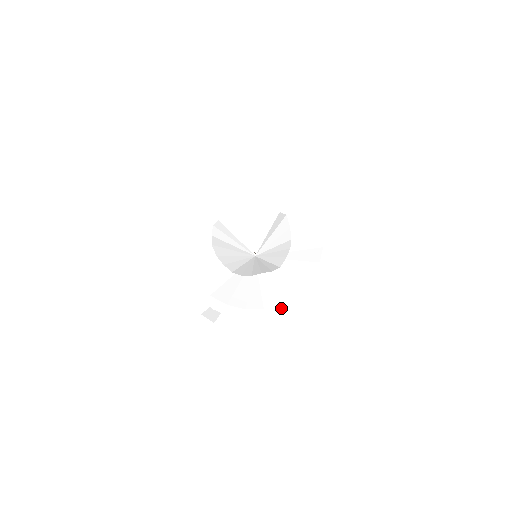
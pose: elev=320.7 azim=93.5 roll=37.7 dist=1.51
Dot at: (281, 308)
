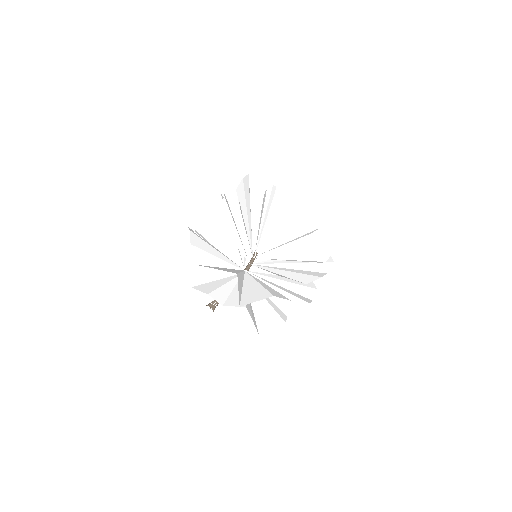
Dot at: (317, 273)
